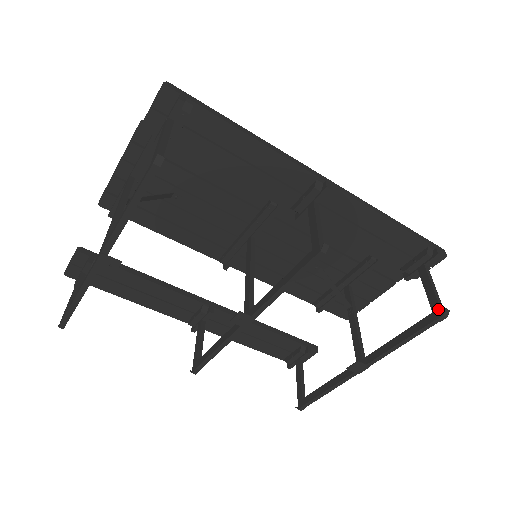
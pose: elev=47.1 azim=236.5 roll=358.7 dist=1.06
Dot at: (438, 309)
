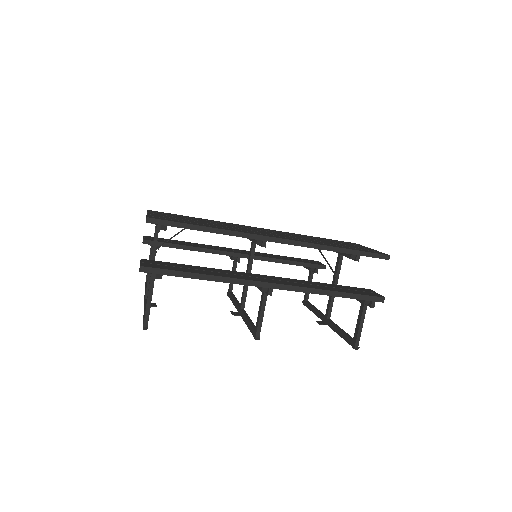
Dot at: (354, 343)
